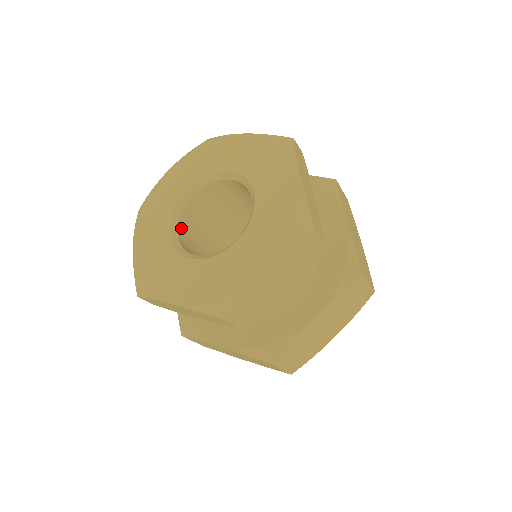
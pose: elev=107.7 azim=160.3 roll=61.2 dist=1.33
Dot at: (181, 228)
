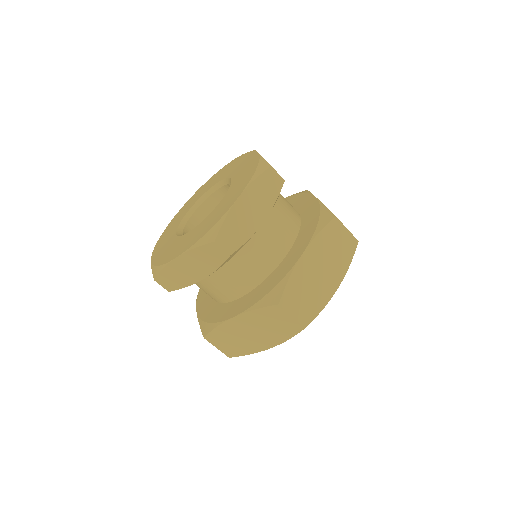
Dot at: occluded
